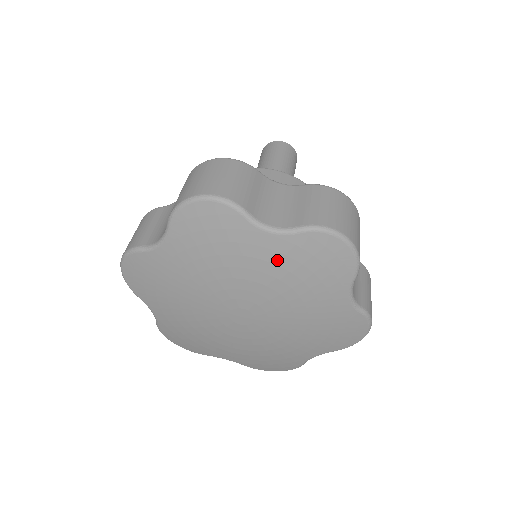
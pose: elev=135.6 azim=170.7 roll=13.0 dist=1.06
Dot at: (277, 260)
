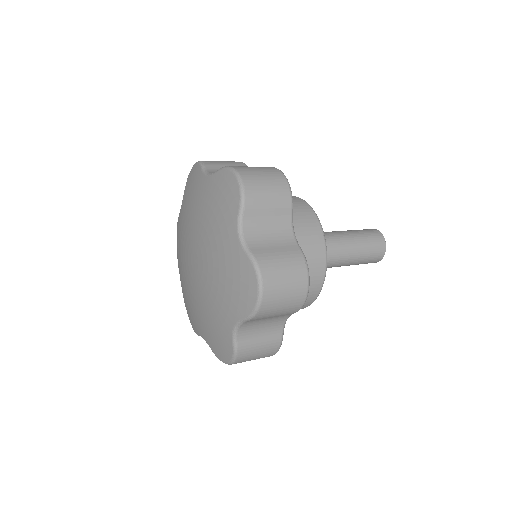
Dot at: (206, 197)
